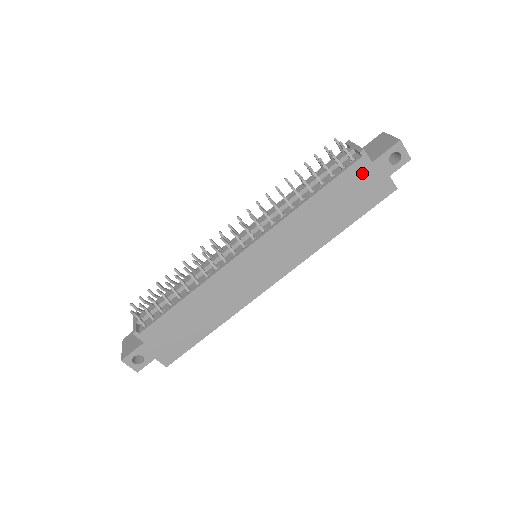
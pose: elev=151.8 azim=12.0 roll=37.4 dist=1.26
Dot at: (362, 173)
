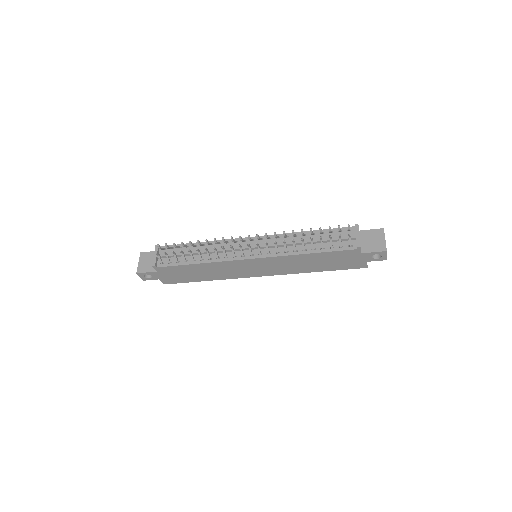
Dot at: (351, 255)
